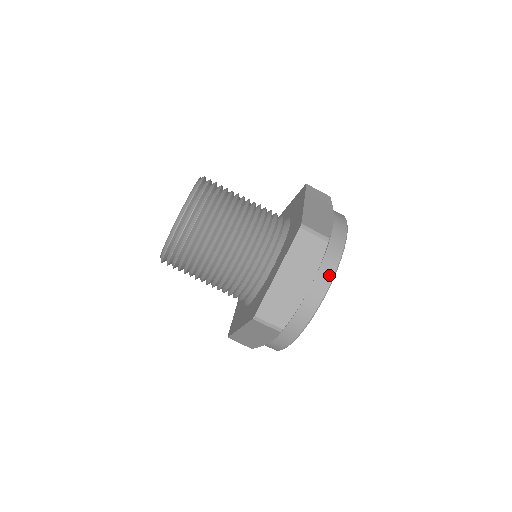
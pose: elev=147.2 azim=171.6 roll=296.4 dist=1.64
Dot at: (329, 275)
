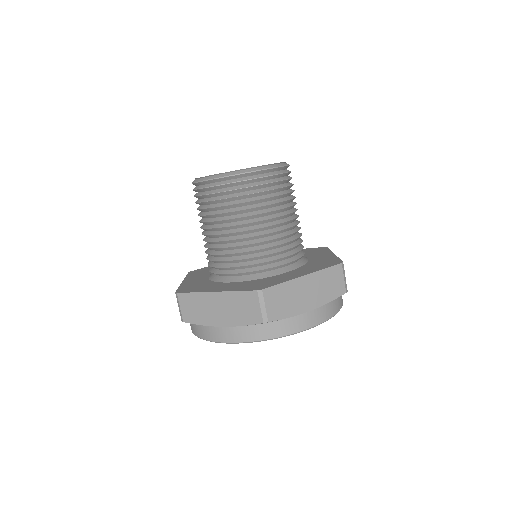
Dot at: (326, 316)
